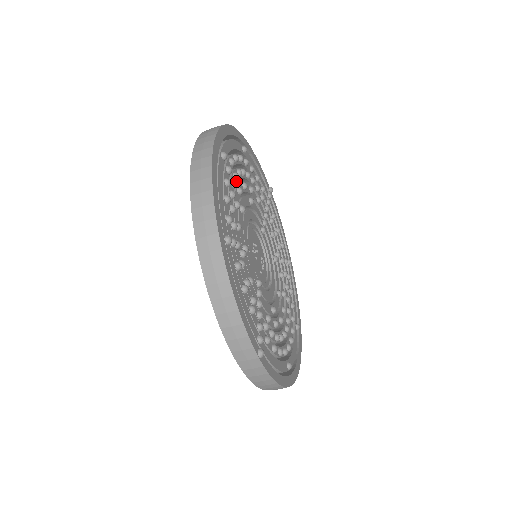
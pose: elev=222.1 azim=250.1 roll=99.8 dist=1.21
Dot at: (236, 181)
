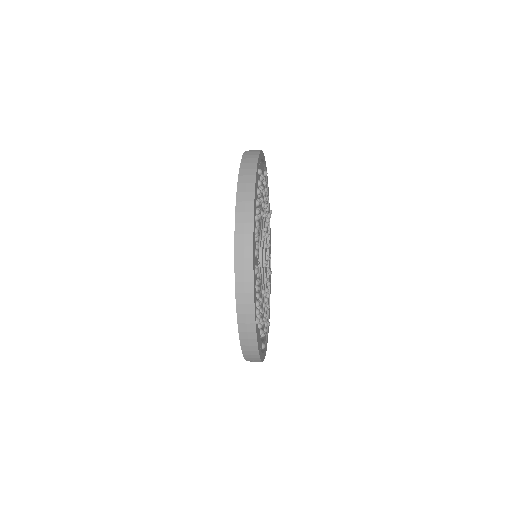
Dot at: occluded
